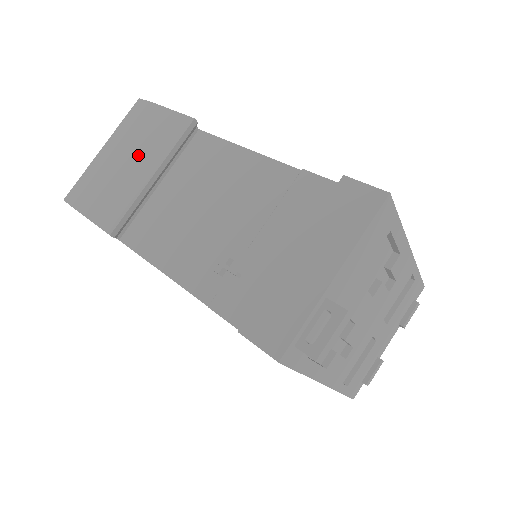
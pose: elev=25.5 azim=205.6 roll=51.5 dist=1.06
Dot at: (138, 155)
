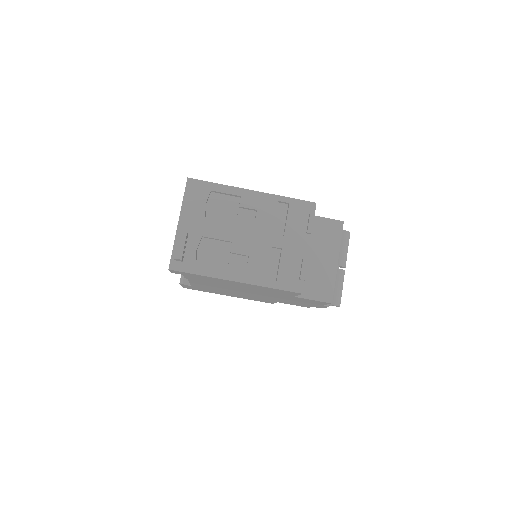
Dot at: occluded
